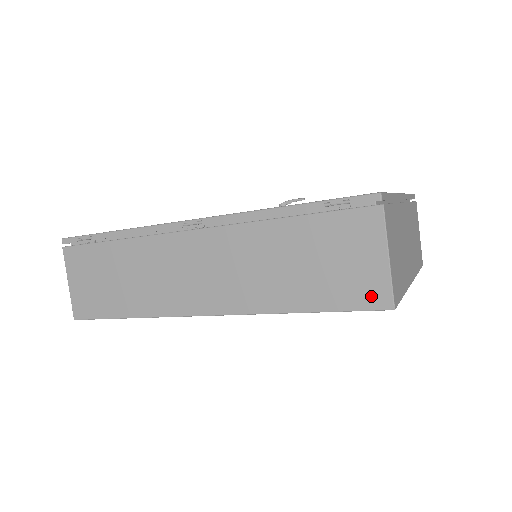
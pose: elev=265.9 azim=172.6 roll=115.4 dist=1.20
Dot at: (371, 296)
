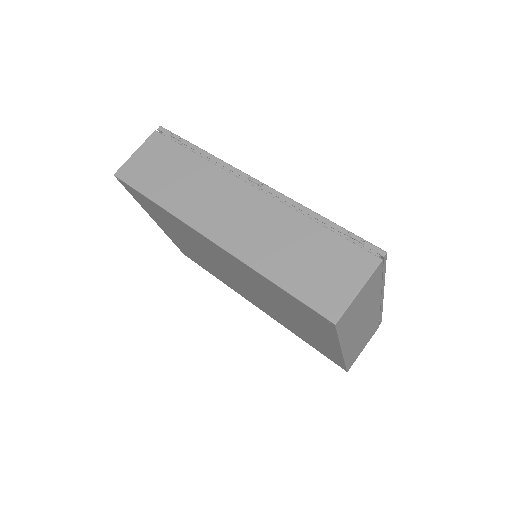
Dot at: (328, 305)
